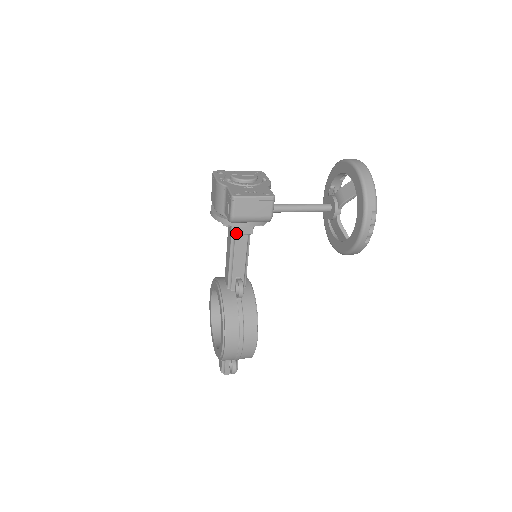
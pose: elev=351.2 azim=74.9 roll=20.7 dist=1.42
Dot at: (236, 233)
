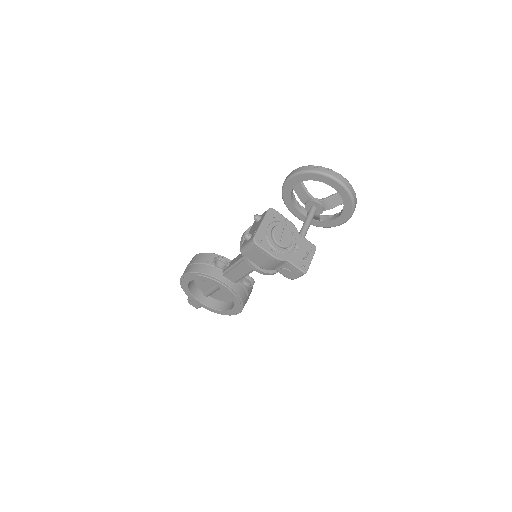
Dot at: occluded
